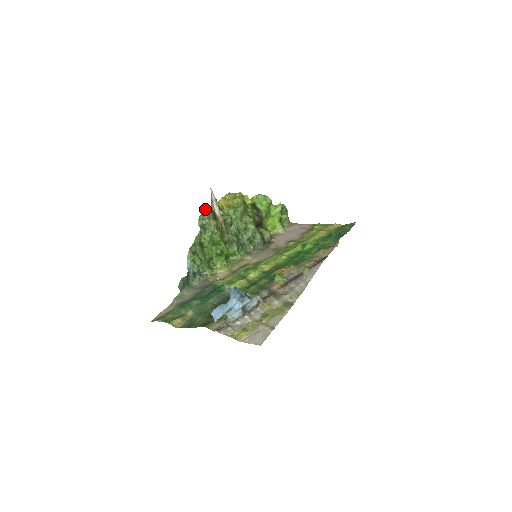
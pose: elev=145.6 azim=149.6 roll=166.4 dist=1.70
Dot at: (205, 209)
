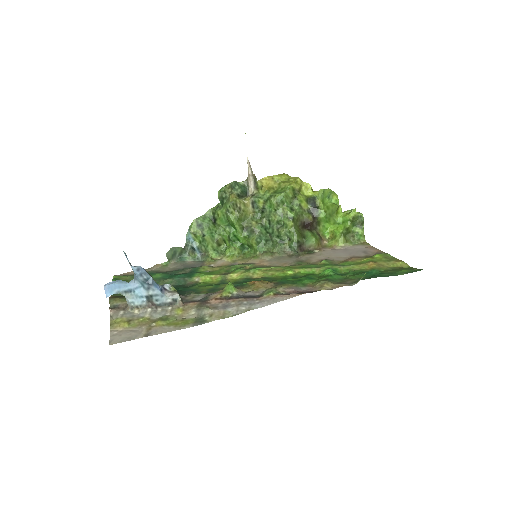
Dot at: (235, 181)
